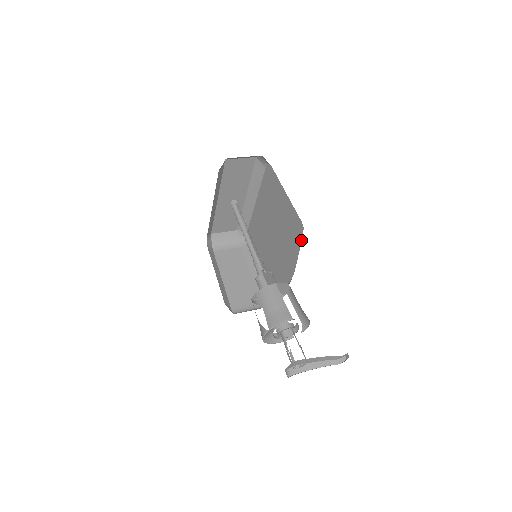
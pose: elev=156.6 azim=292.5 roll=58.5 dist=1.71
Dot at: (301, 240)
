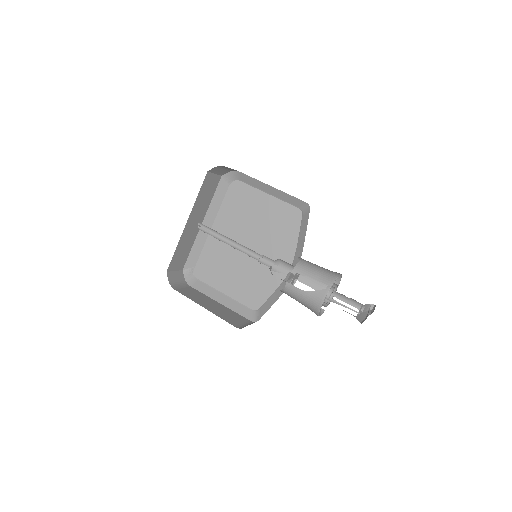
Dot at: (300, 225)
